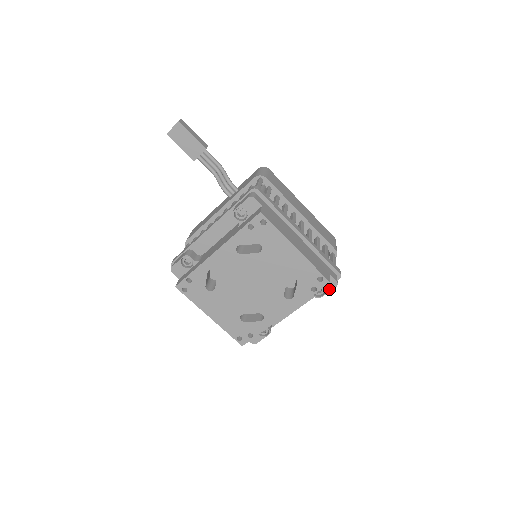
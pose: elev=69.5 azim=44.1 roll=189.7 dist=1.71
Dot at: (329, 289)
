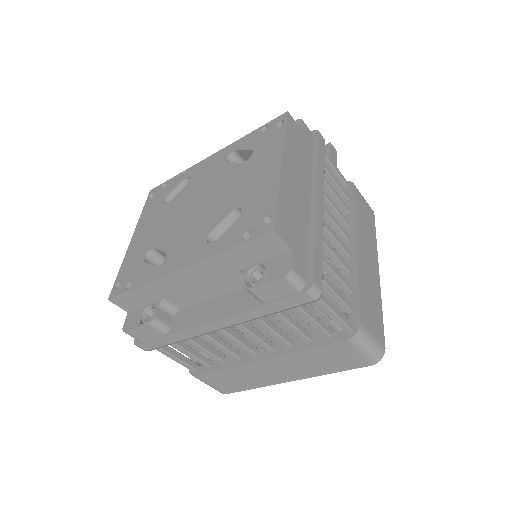
Dot at: (271, 277)
